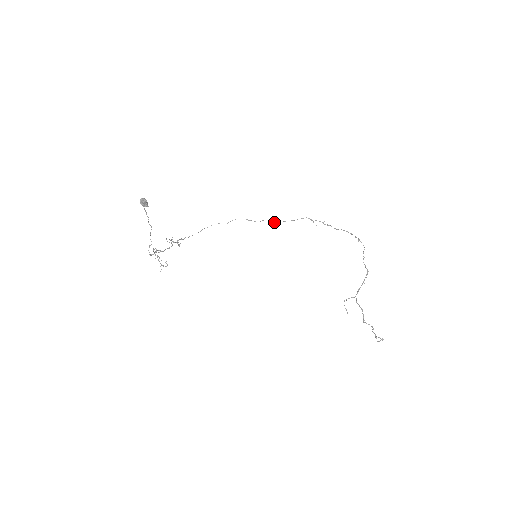
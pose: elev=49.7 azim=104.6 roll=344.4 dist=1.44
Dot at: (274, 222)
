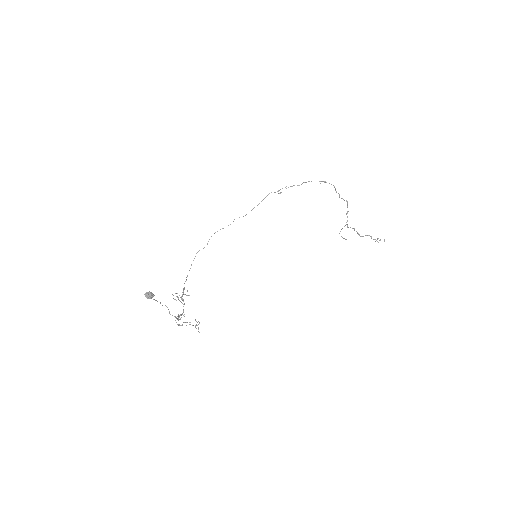
Dot at: (245, 215)
